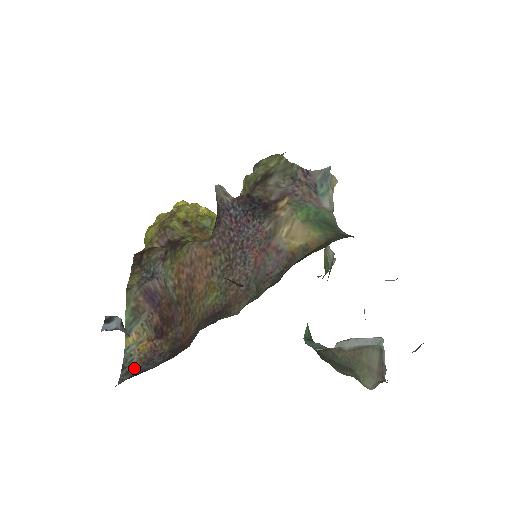
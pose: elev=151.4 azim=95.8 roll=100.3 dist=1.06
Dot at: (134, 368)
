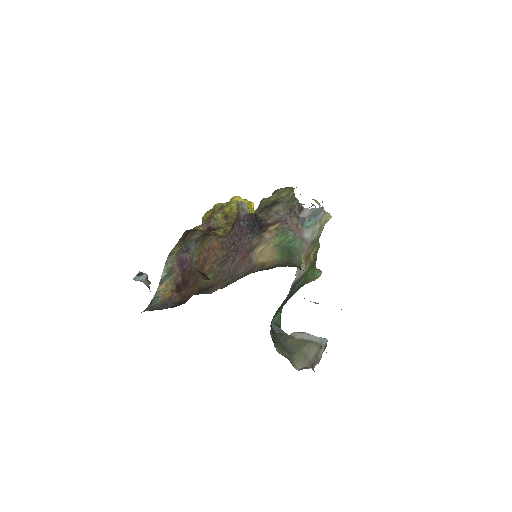
Dot at: (155, 306)
